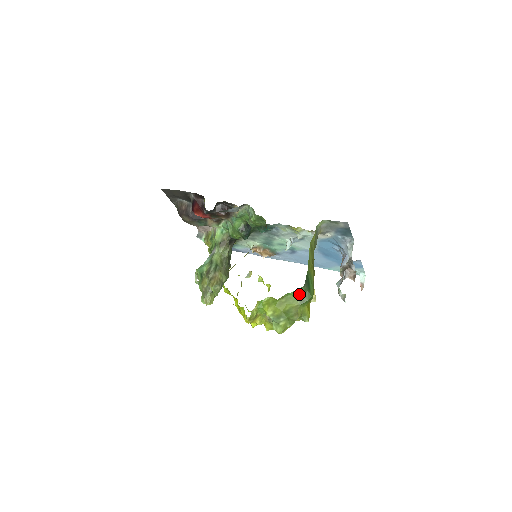
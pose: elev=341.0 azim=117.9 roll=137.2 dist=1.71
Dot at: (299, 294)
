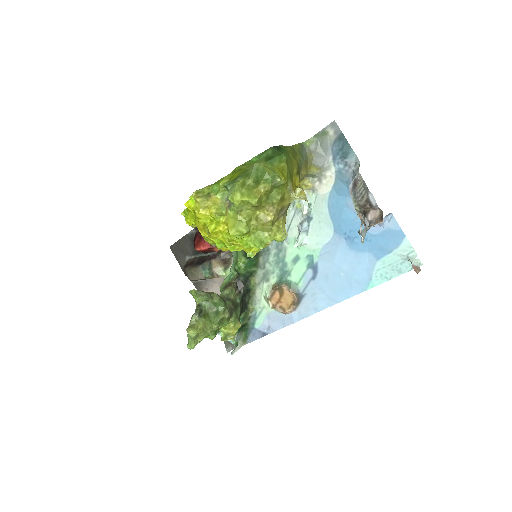
Dot at: (265, 156)
